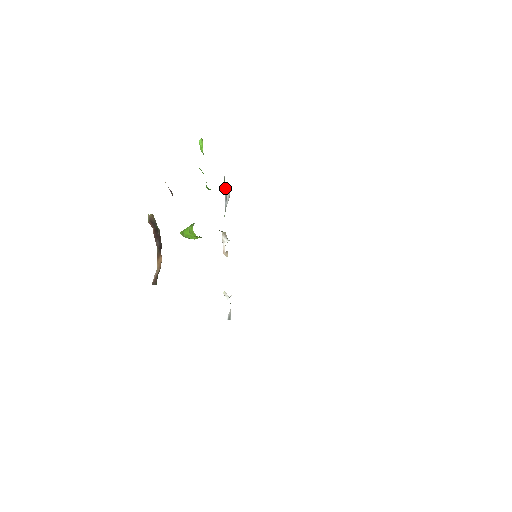
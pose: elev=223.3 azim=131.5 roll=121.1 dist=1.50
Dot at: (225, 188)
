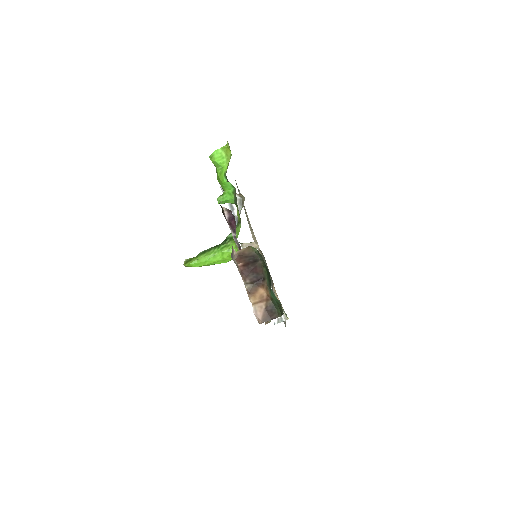
Dot at: occluded
